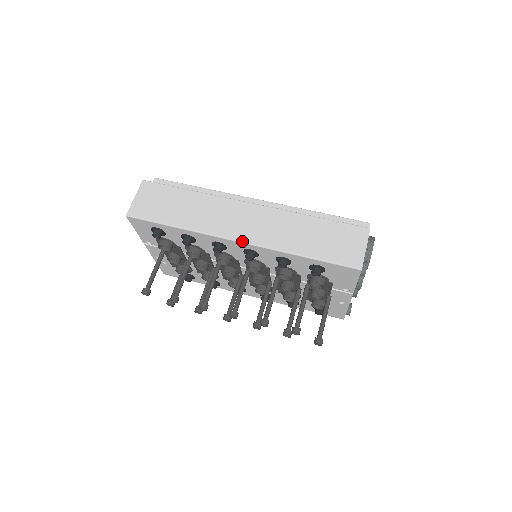
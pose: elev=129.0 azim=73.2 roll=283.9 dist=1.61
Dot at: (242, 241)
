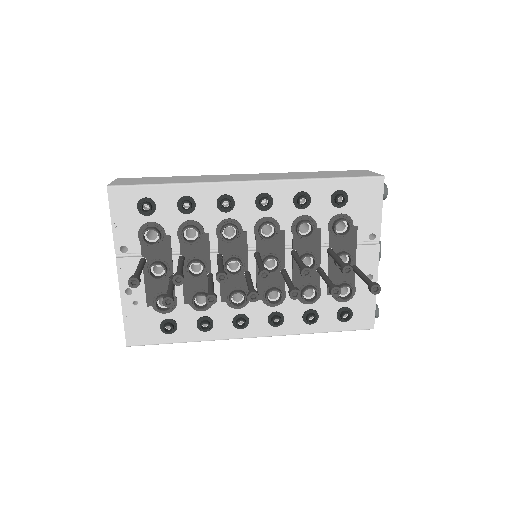
Dot at: (254, 180)
